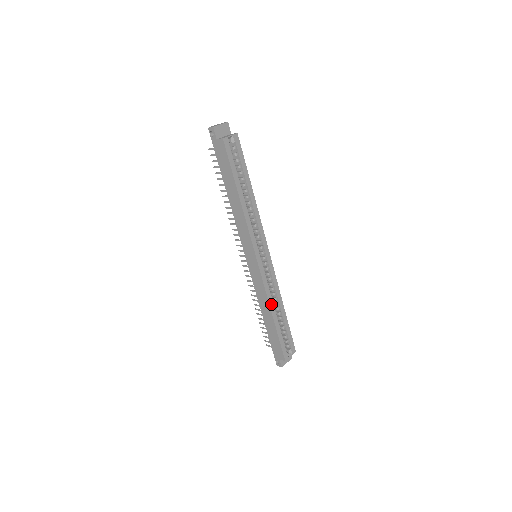
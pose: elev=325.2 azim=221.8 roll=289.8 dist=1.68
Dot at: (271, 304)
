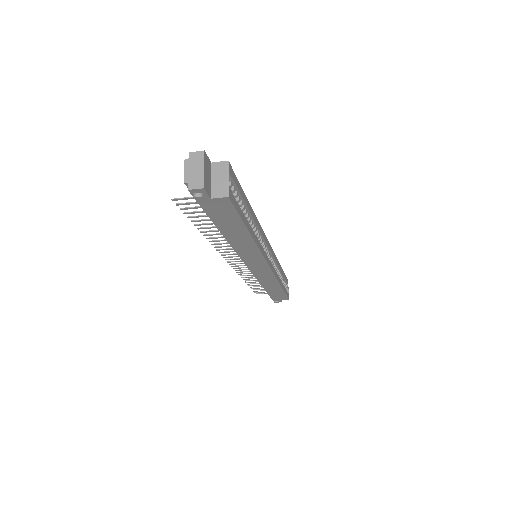
Dot at: (279, 280)
